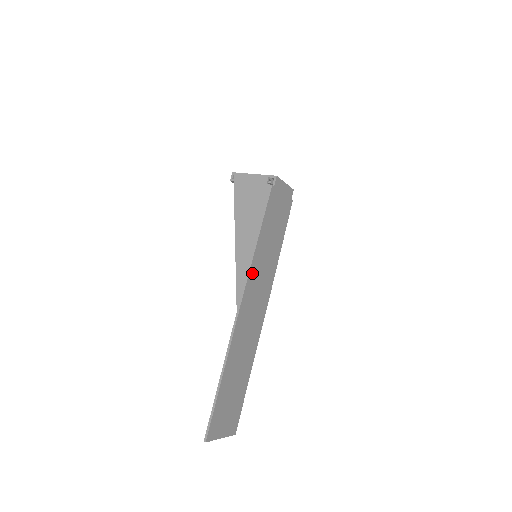
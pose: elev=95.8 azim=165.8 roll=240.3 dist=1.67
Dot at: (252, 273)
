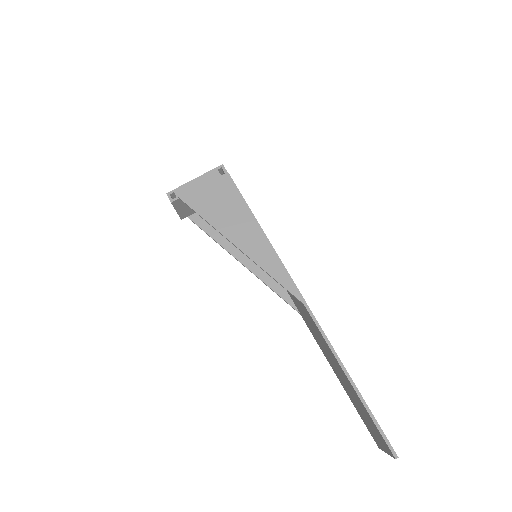
Dot at: occluded
